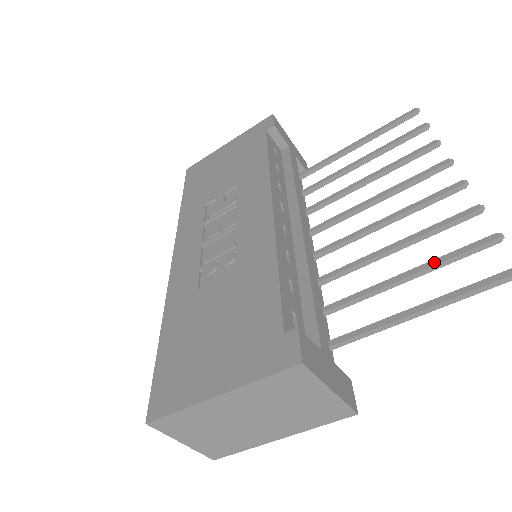
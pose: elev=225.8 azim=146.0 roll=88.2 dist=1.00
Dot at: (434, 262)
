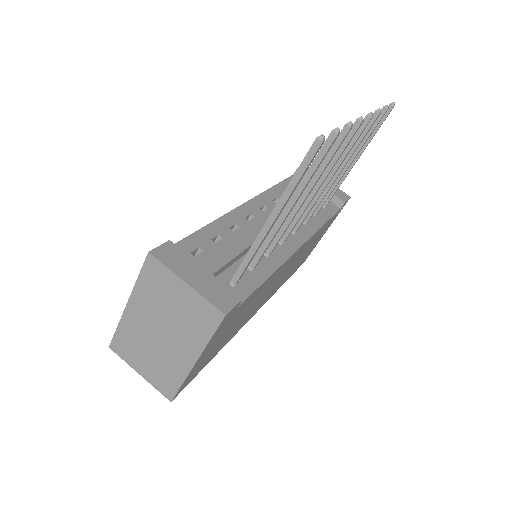
Dot at: (302, 179)
